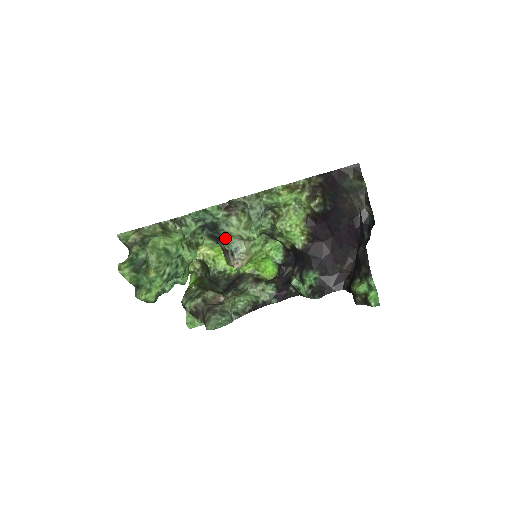
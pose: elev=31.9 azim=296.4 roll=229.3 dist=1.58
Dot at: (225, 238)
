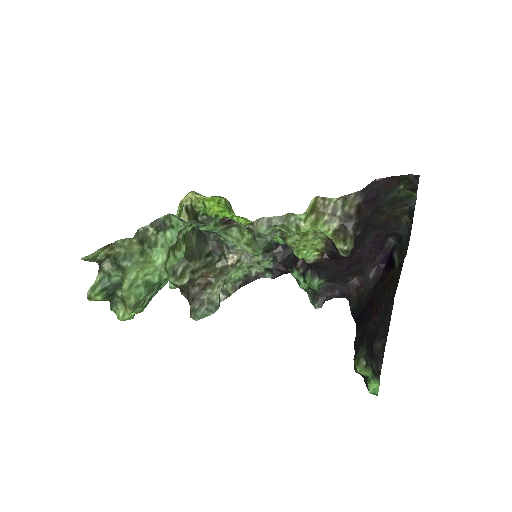
Dot at: occluded
